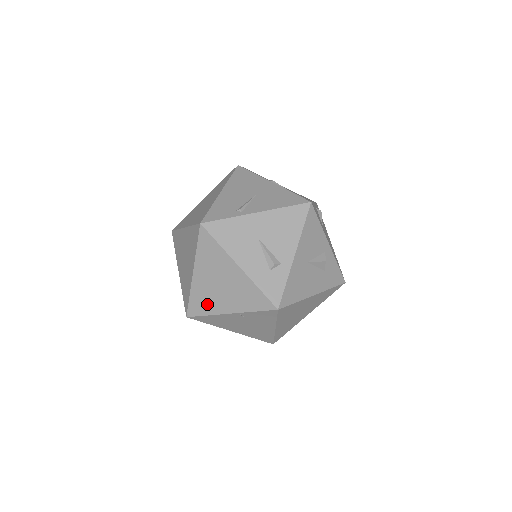
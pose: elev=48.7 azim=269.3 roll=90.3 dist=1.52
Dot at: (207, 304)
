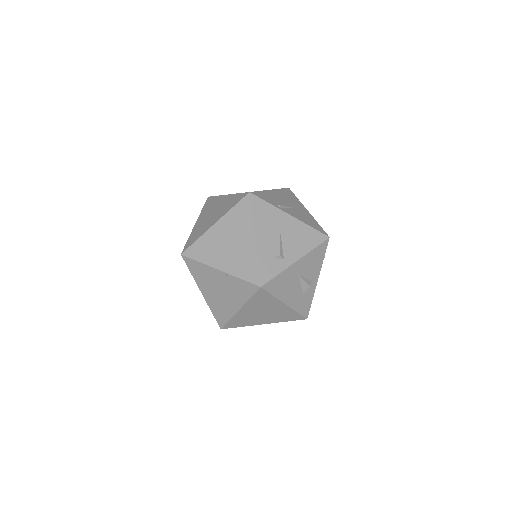
Dot at: (207, 253)
